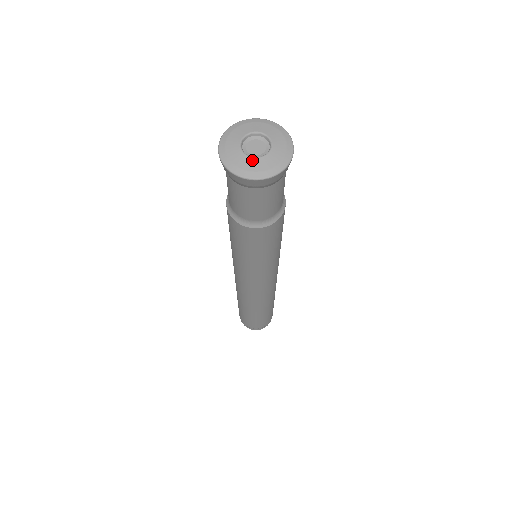
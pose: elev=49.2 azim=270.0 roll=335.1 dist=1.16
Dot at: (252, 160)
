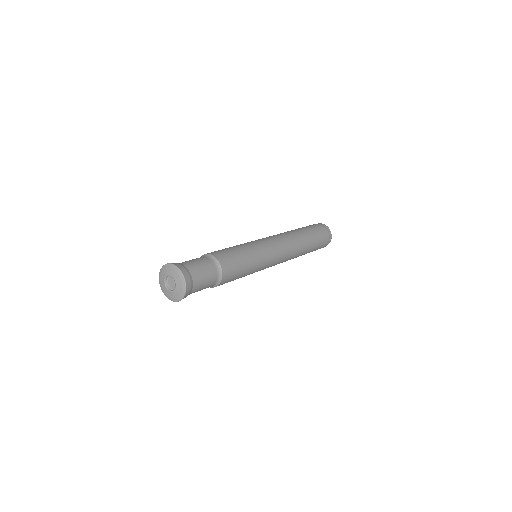
Dot at: (174, 292)
